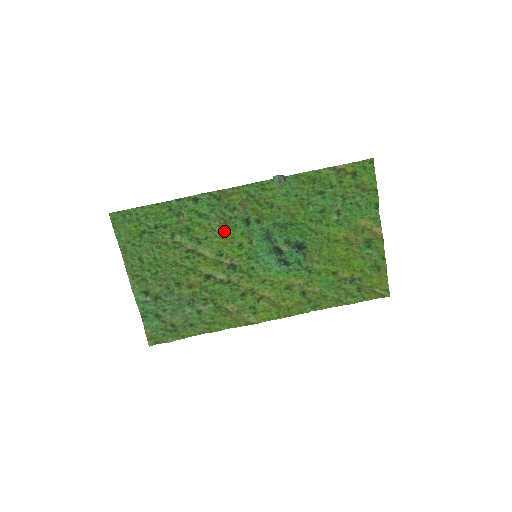
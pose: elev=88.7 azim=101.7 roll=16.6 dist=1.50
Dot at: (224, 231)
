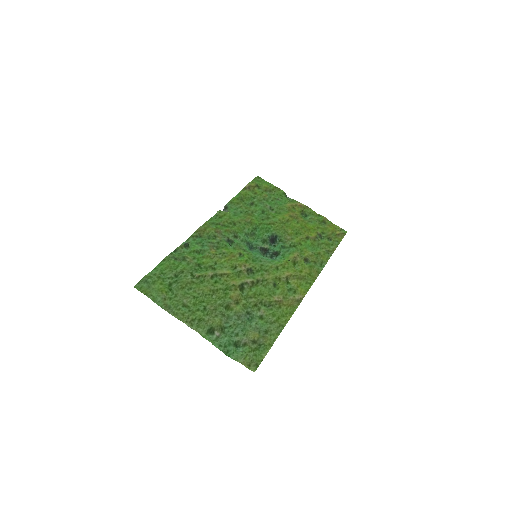
Dot at: (222, 252)
